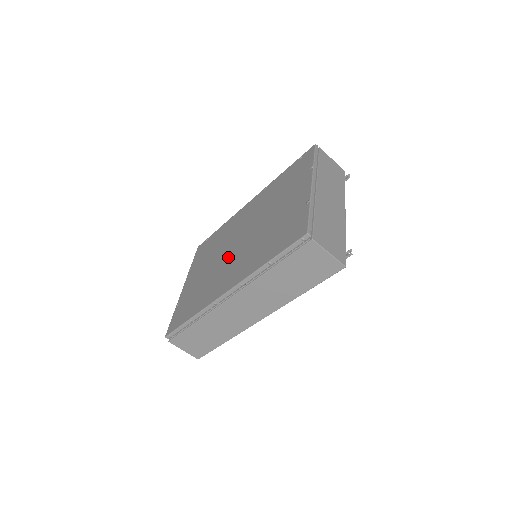
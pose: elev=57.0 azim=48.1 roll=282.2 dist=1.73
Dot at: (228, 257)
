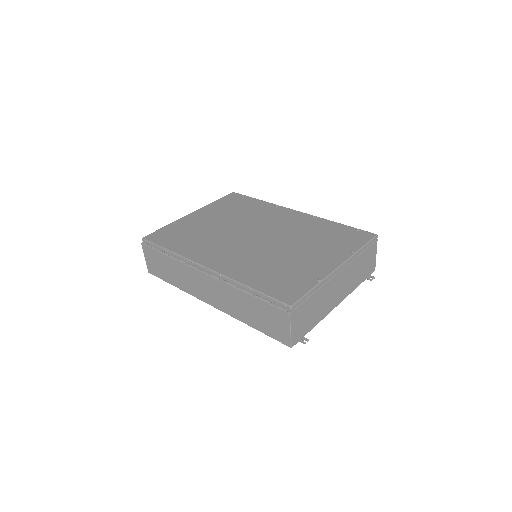
Dot at: (237, 238)
